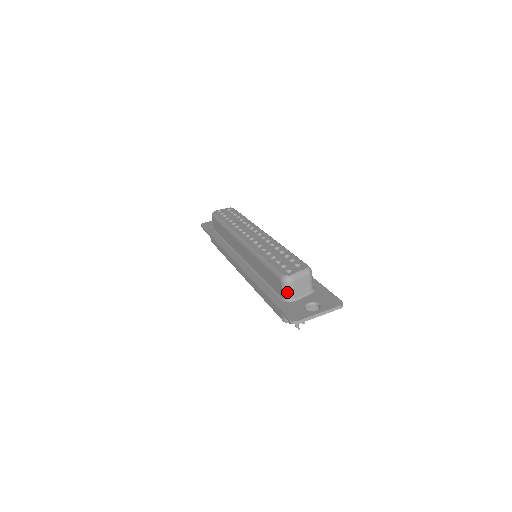
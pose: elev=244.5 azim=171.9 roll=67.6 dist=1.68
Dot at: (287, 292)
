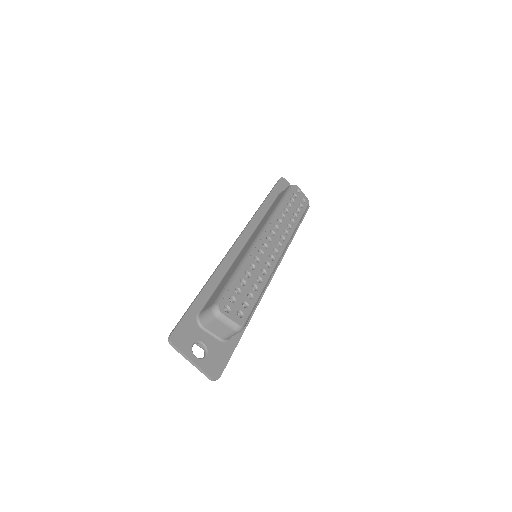
Dot at: (205, 316)
